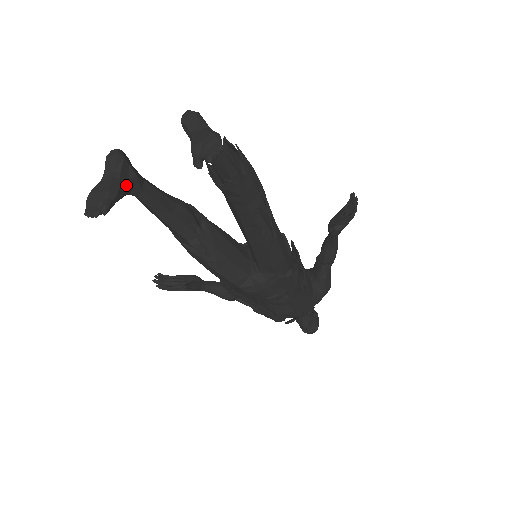
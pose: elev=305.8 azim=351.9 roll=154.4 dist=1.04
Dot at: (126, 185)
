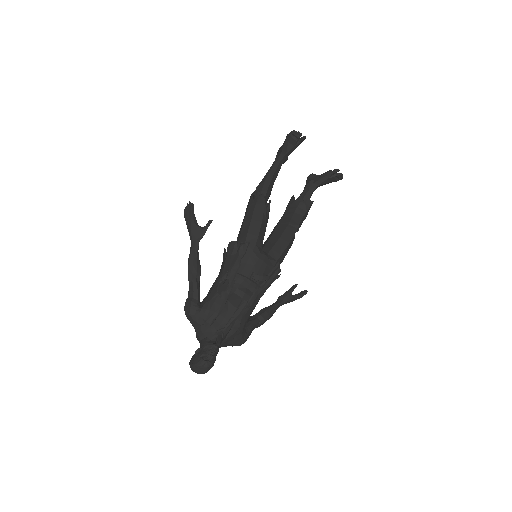
Dot at: occluded
